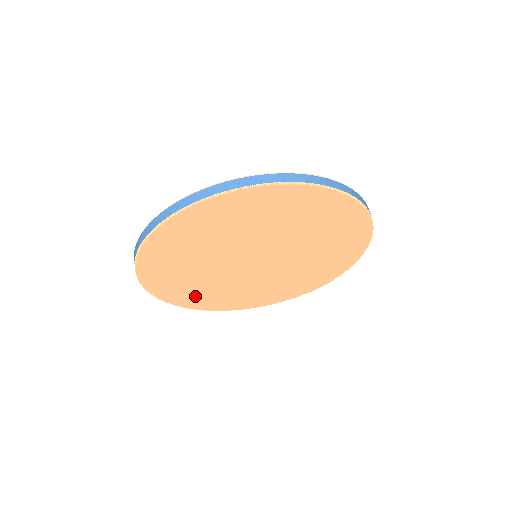
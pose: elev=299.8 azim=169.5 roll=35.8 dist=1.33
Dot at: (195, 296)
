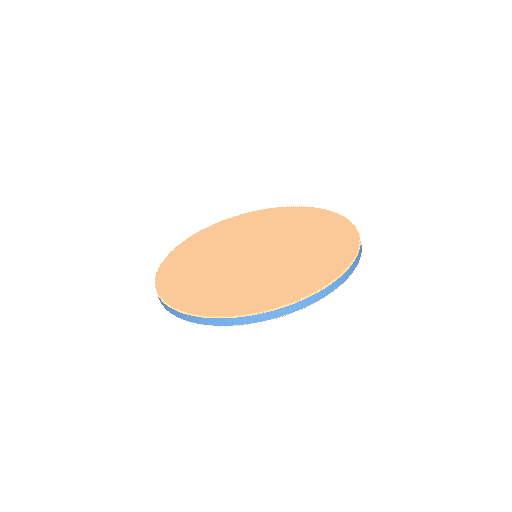
Dot at: occluded
